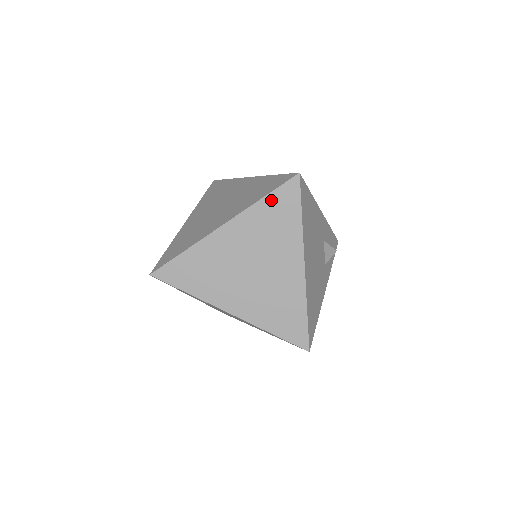
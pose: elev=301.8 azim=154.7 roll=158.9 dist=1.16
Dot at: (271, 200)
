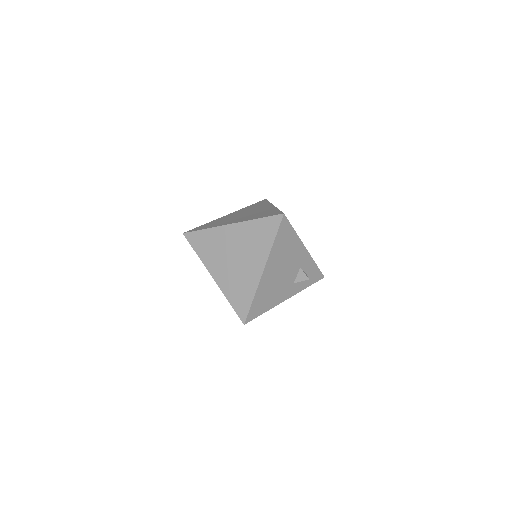
Dot at: (262, 222)
